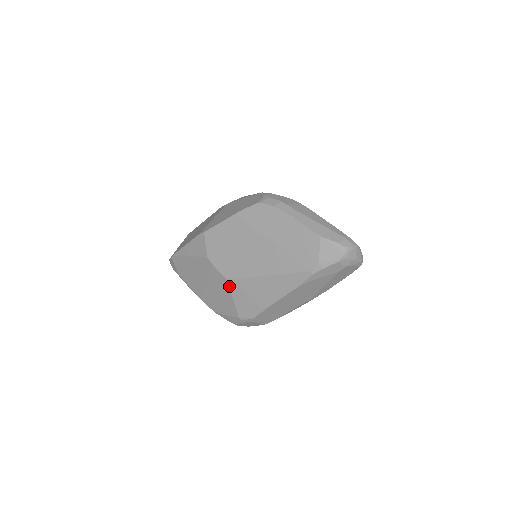
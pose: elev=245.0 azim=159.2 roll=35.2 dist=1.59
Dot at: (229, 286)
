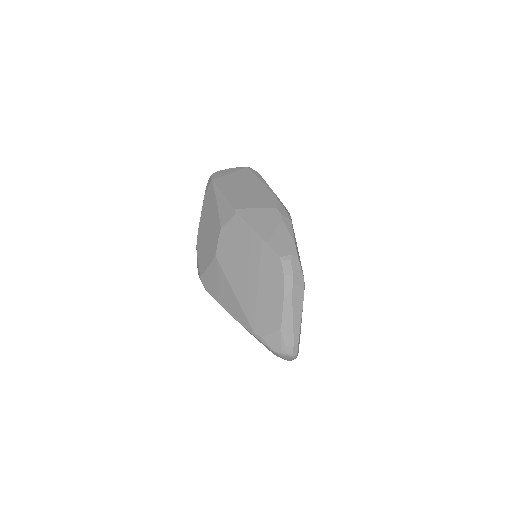
Dot at: (213, 260)
